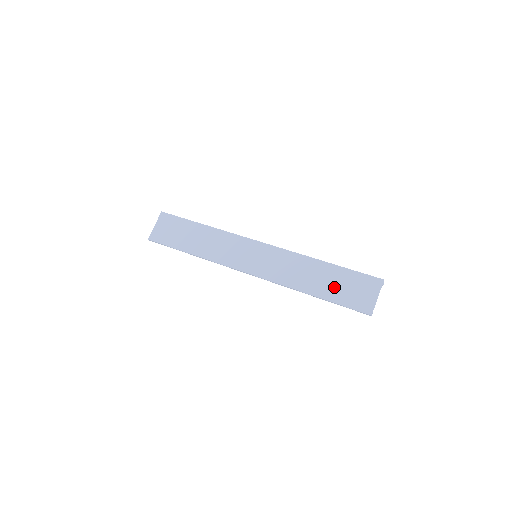
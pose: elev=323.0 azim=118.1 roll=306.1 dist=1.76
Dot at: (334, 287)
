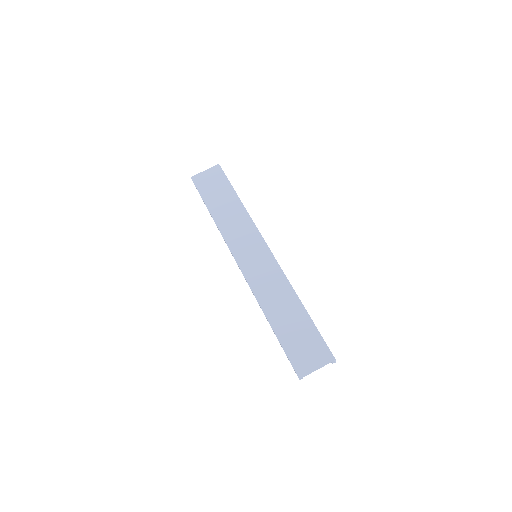
Dot at: (292, 331)
